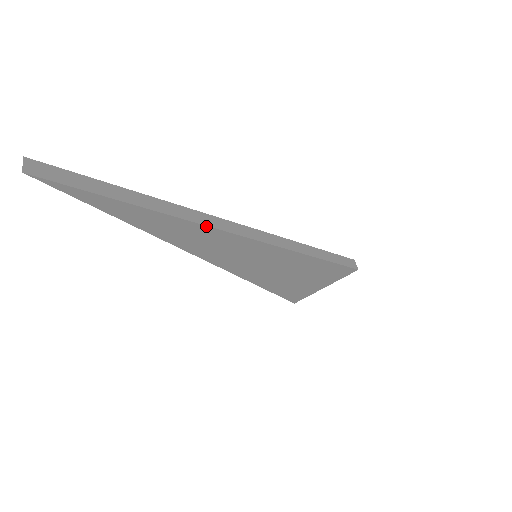
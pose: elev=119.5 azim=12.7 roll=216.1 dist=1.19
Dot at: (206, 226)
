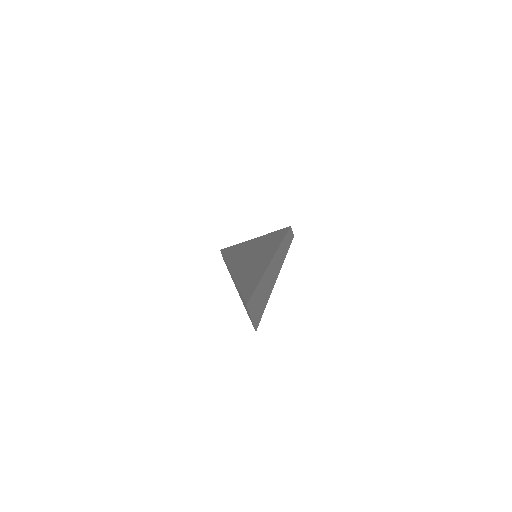
Dot at: (279, 271)
